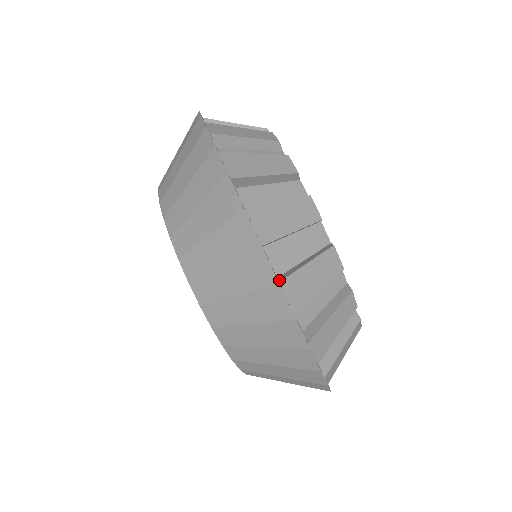
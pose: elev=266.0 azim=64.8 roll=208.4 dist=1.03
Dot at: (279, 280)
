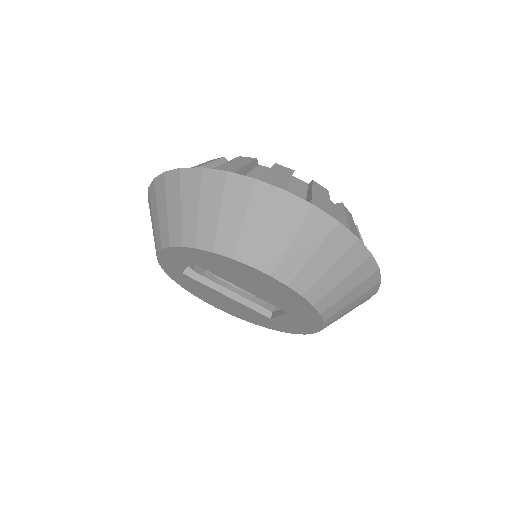
Dot at: occluded
